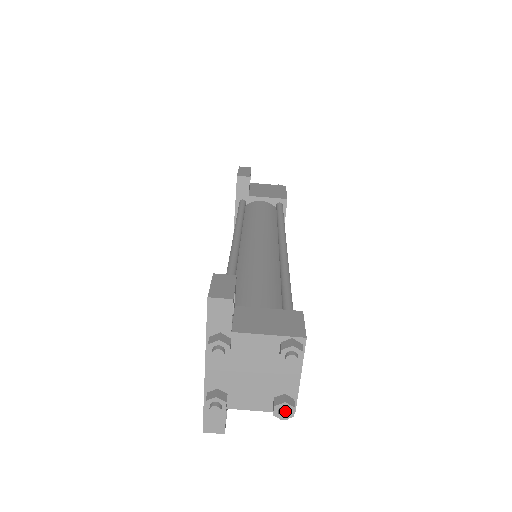
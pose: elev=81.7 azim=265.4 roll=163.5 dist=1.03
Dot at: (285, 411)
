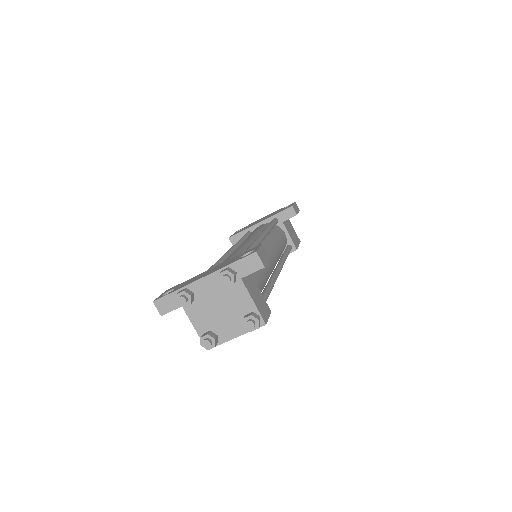
Dot at: (211, 343)
